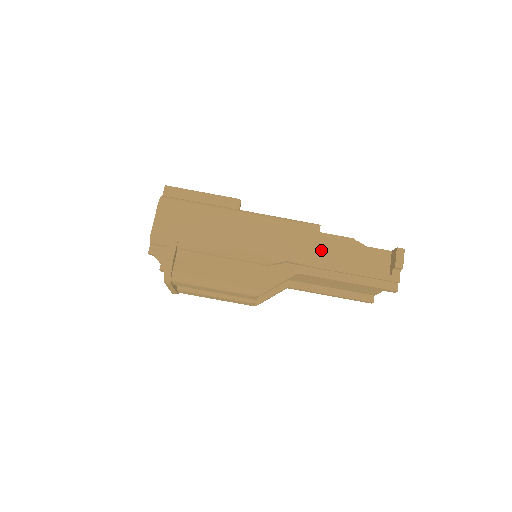
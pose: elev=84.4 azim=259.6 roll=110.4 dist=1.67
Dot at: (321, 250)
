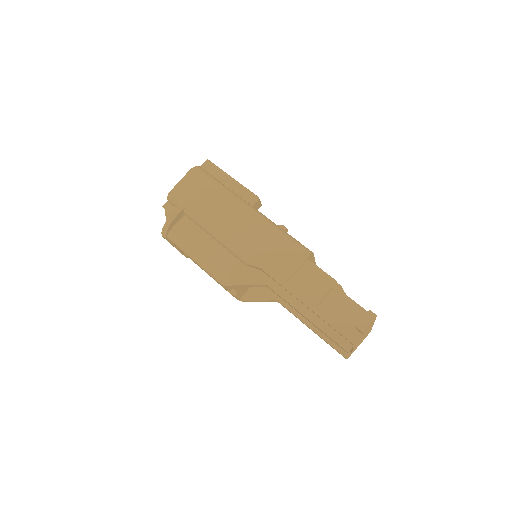
Dot at: (299, 275)
